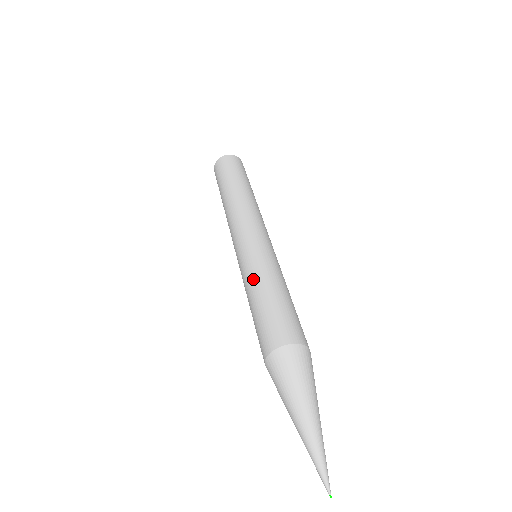
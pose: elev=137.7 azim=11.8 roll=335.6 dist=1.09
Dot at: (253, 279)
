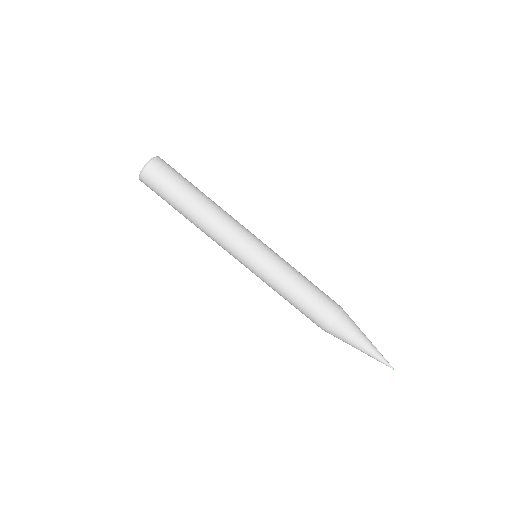
Dot at: (283, 283)
